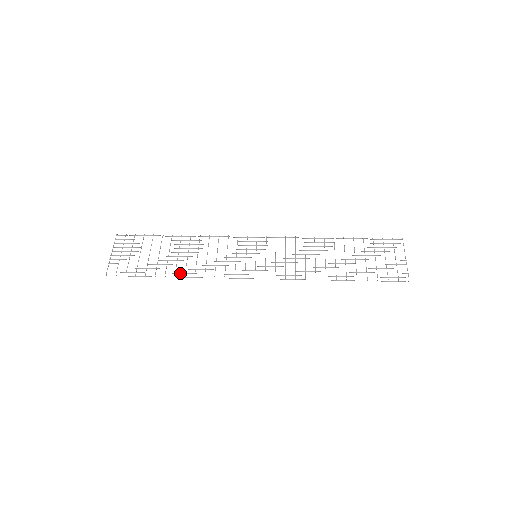
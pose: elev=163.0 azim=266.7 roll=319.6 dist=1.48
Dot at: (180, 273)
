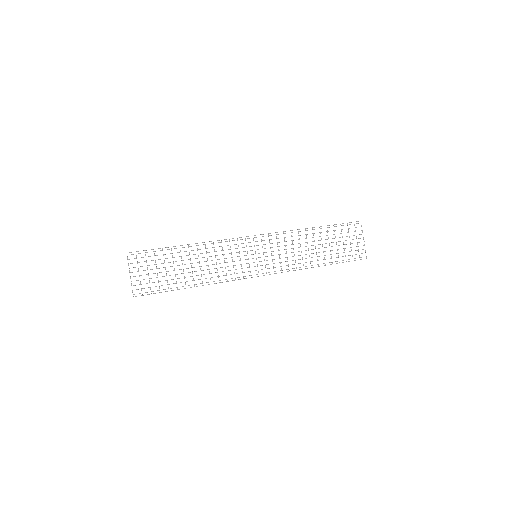
Dot at: occluded
